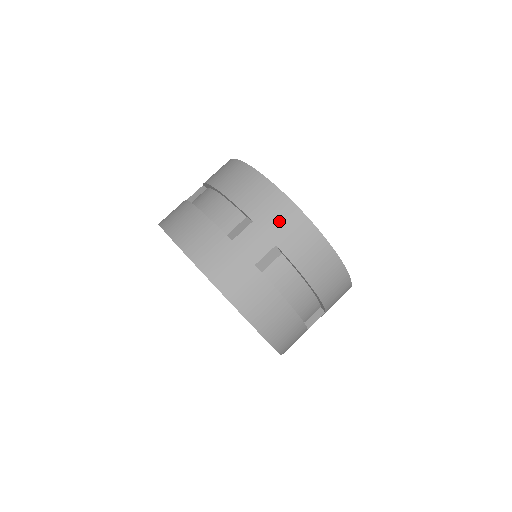
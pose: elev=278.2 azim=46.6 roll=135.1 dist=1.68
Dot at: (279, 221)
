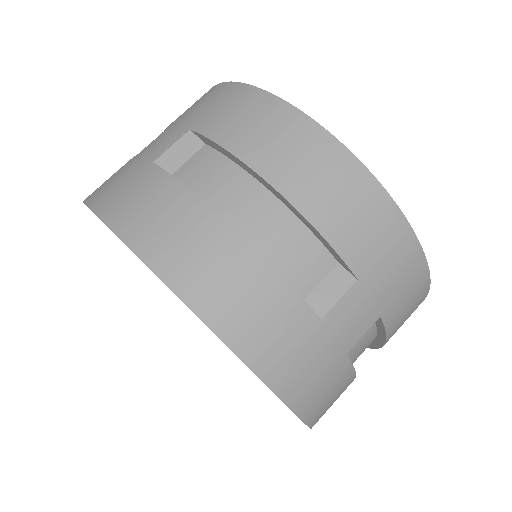
Dot at: (201, 106)
